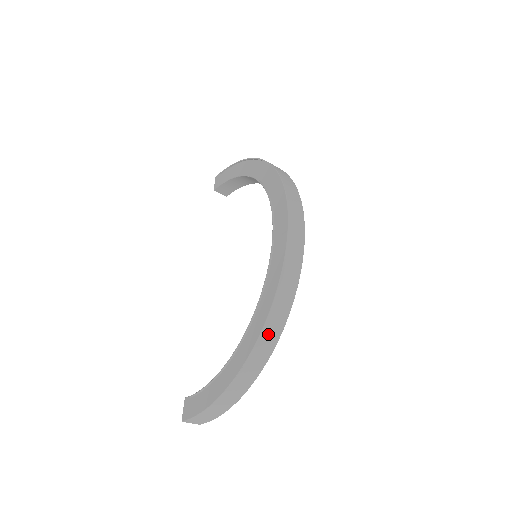
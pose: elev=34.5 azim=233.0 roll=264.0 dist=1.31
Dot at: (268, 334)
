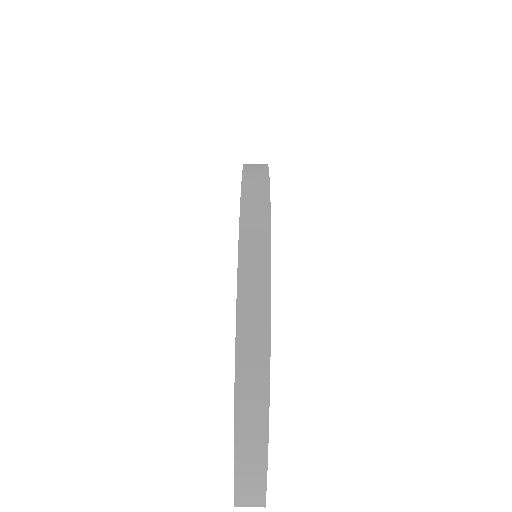
Dot at: (249, 306)
